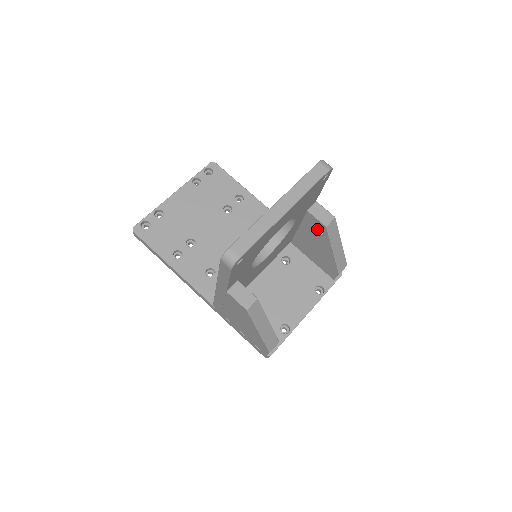
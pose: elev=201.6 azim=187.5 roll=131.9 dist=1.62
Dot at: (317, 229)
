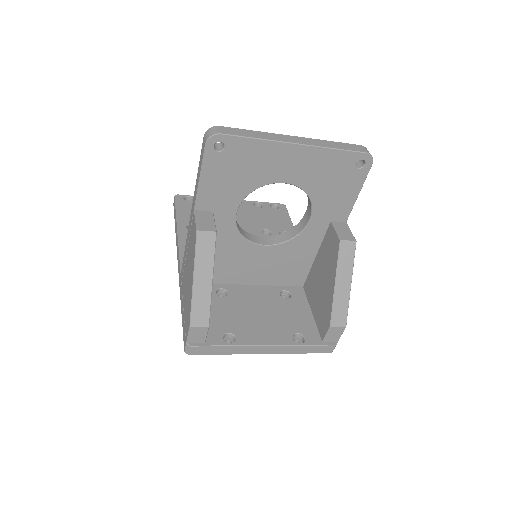
Dot at: (331, 249)
